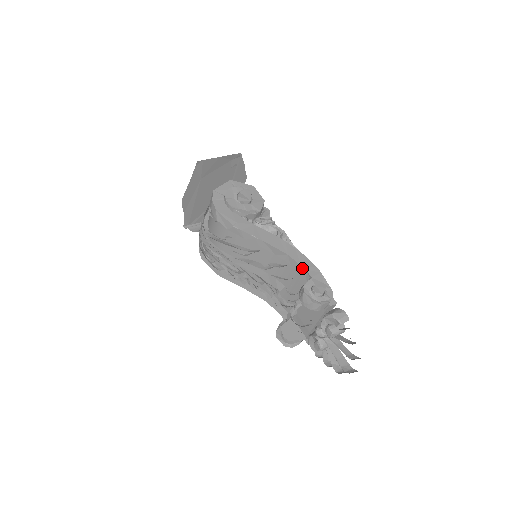
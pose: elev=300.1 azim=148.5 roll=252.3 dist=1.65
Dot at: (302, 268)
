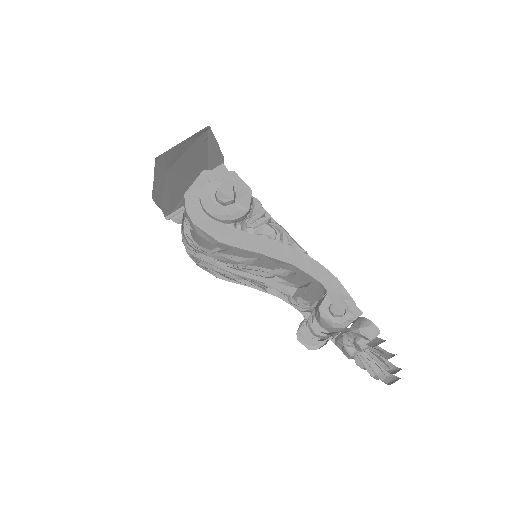
Dot at: (314, 279)
